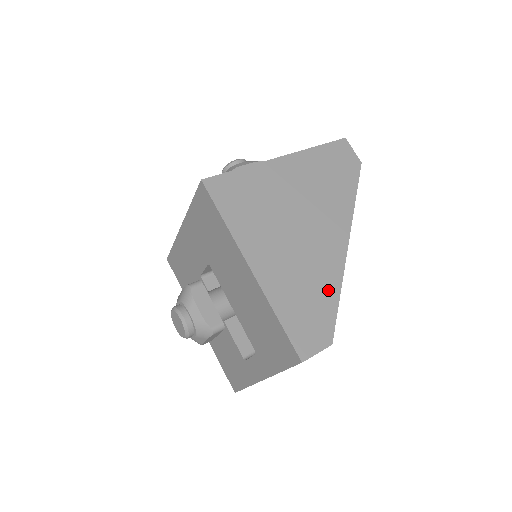
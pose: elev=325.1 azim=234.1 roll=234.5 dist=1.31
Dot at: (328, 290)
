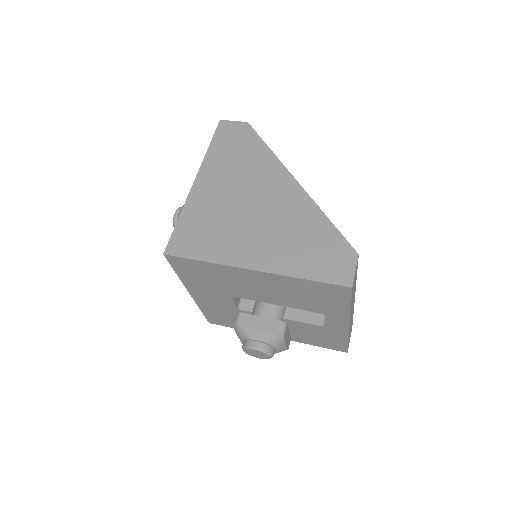
Dot at: (317, 225)
